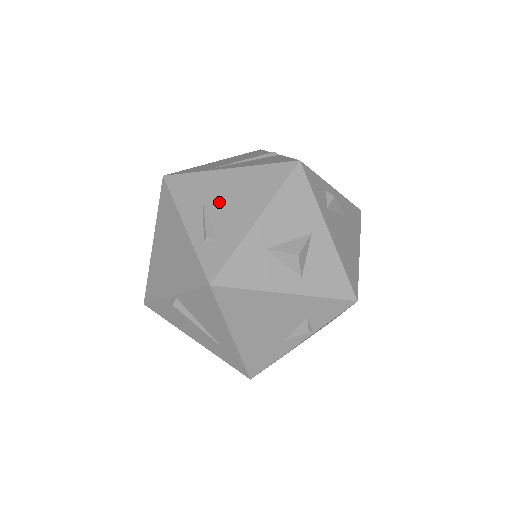
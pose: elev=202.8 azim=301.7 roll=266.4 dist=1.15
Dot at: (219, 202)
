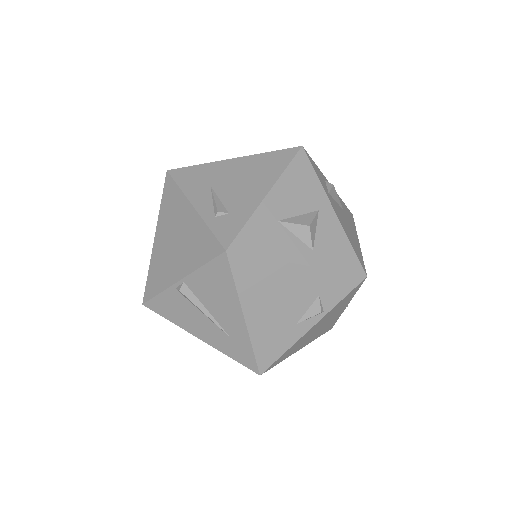
Dot at: (227, 184)
